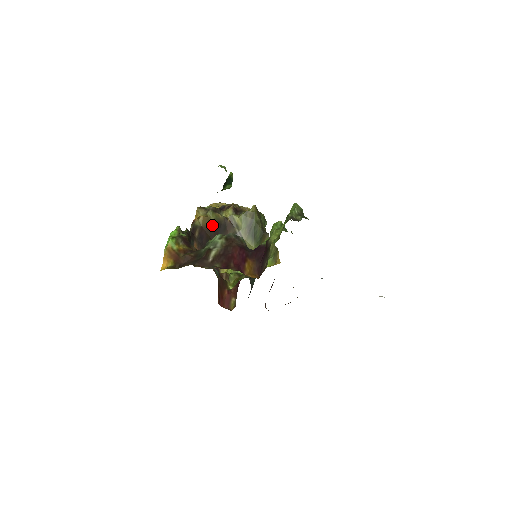
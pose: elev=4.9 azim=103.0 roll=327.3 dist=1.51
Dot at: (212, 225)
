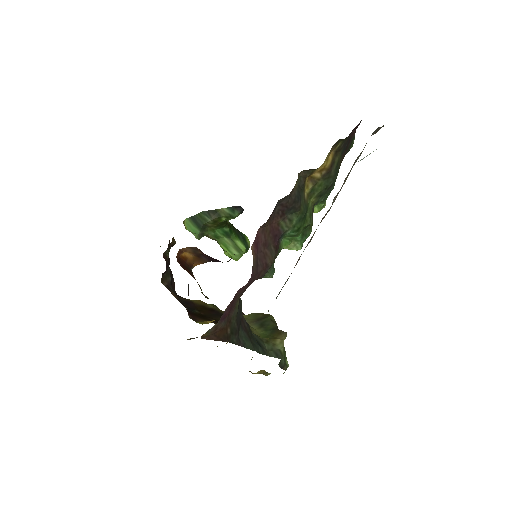
Dot at: (207, 308)
